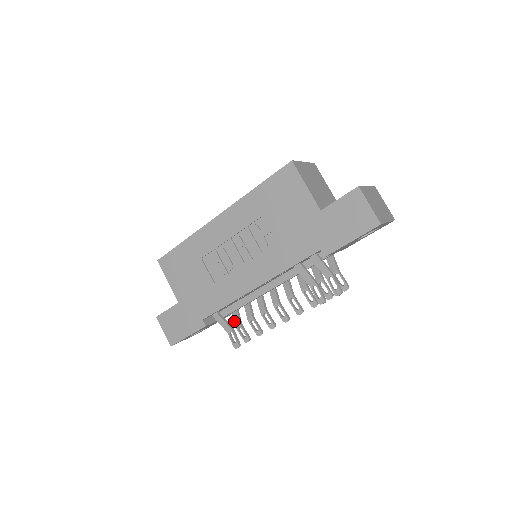
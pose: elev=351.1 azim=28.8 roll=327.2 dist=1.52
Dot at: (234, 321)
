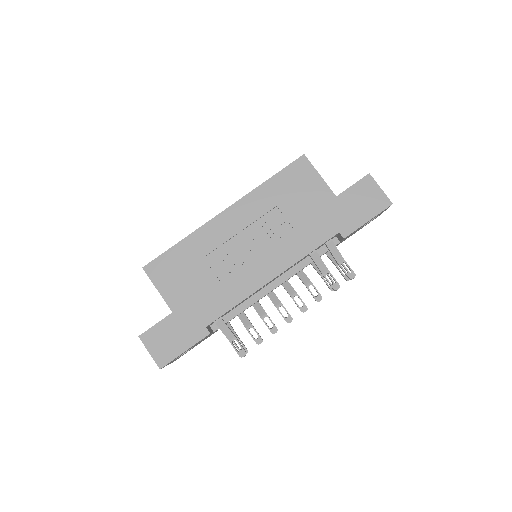
Dot at: occluded
